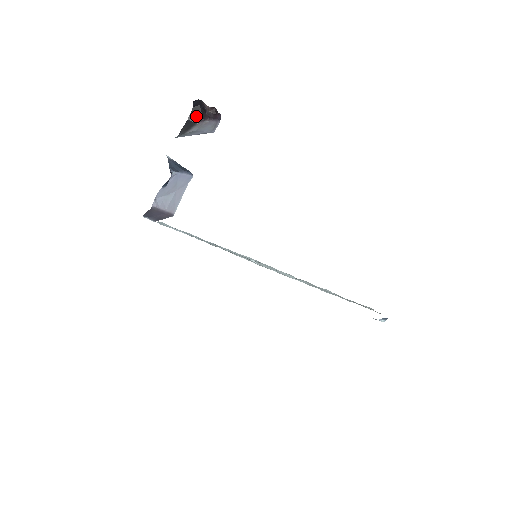
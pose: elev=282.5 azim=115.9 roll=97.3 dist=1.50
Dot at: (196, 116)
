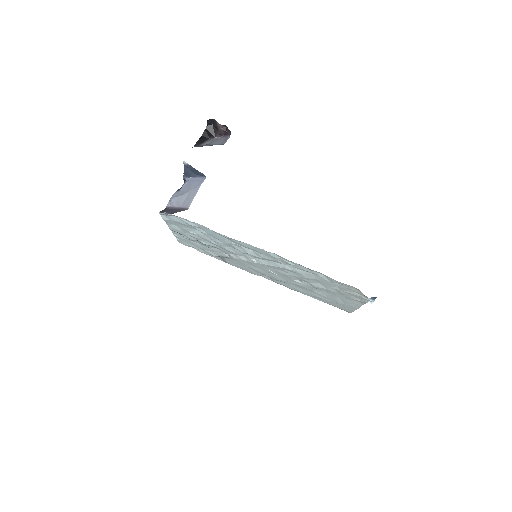
Dot at: (209, 133)
